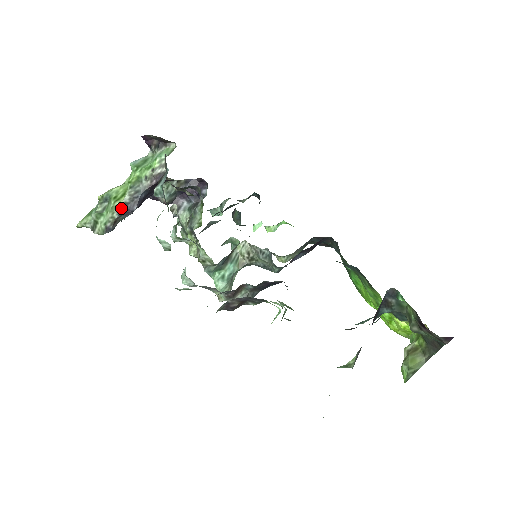
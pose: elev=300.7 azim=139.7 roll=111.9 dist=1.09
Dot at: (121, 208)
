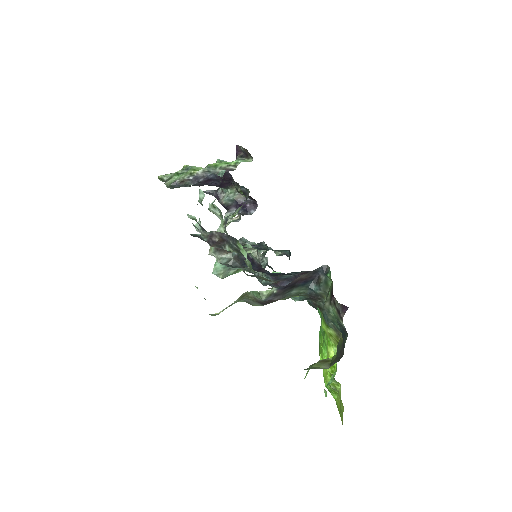
Dot at: (192, 175)
